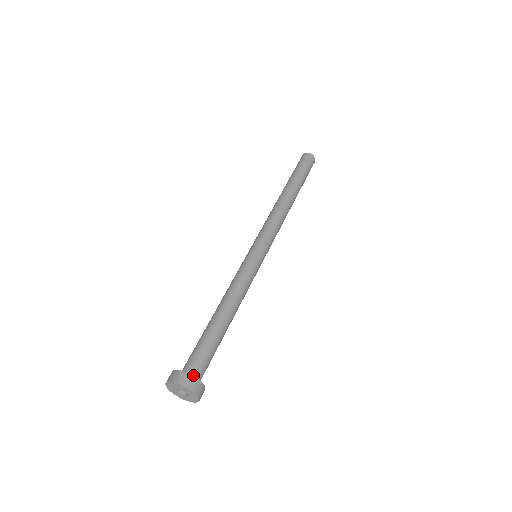
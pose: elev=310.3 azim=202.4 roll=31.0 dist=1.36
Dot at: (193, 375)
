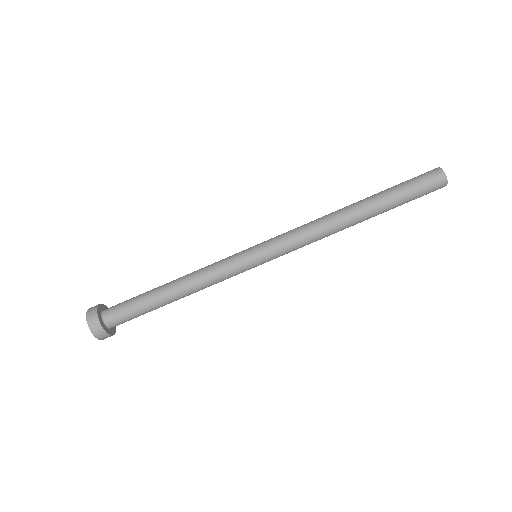
Dot at: (107, 322)
